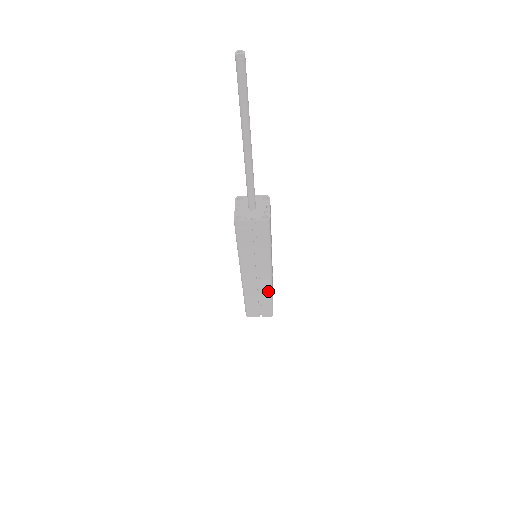
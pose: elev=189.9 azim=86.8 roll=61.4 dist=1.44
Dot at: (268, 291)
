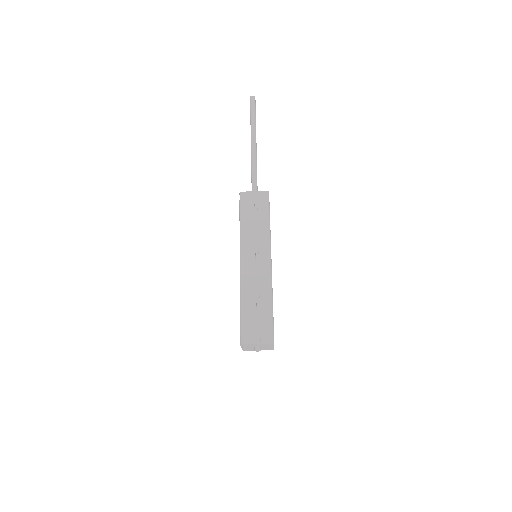
Dot at: (268, 288)
